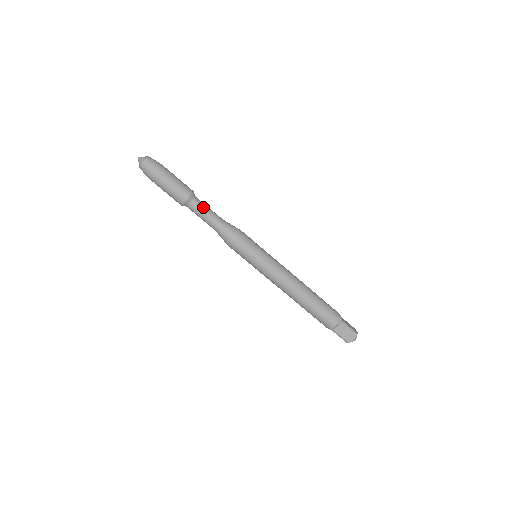
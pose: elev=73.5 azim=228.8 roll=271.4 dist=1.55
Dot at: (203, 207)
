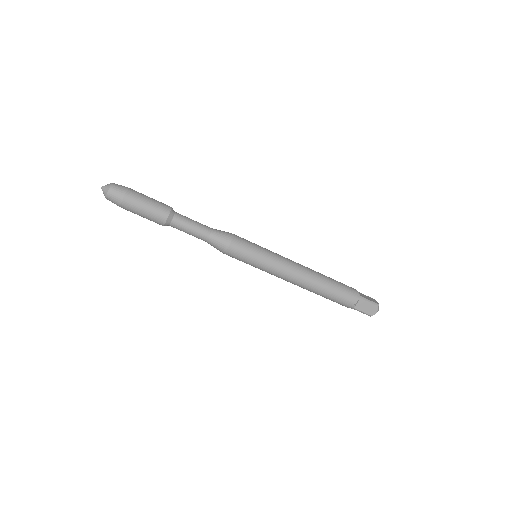
Dot at: (187, 221)
